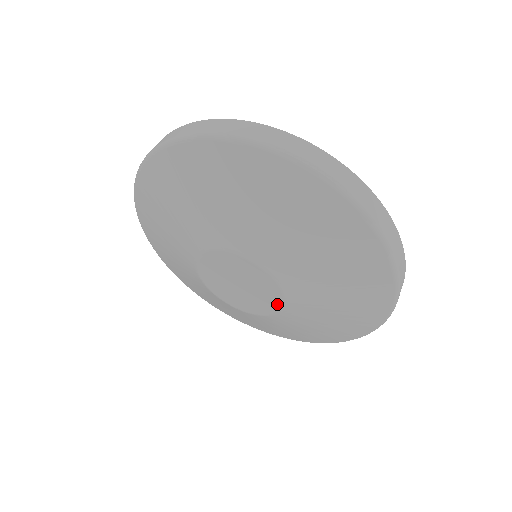
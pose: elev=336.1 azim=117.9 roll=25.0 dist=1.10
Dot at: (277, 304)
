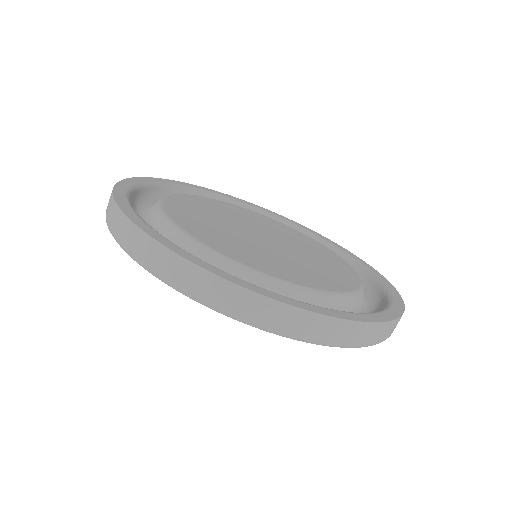
Dot at: occluded
